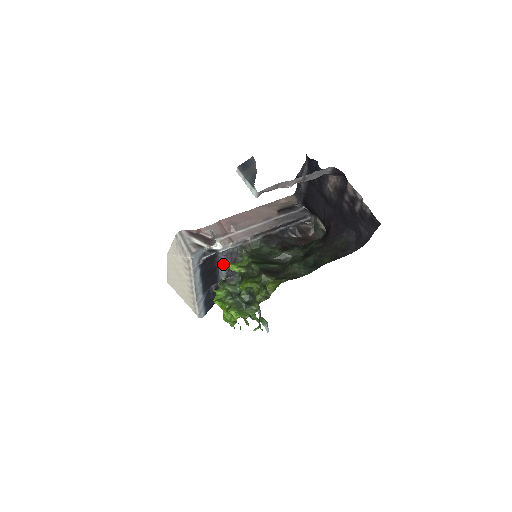
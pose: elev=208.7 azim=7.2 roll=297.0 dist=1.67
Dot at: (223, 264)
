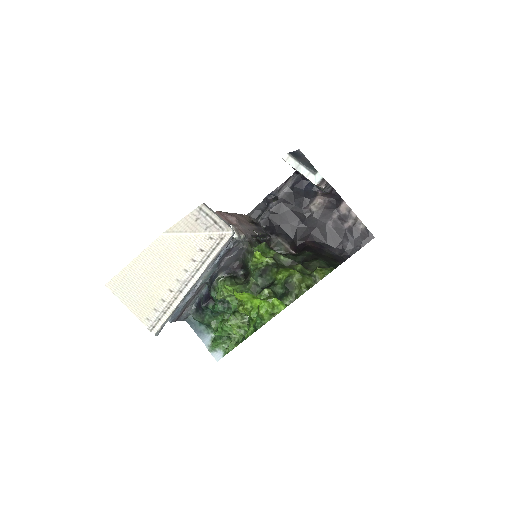
Dot at: (218, 260)
